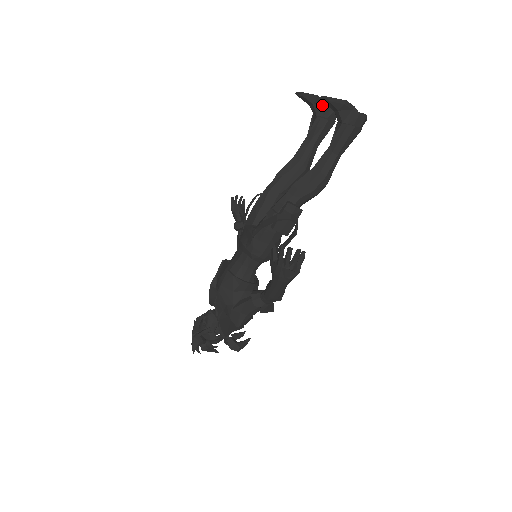
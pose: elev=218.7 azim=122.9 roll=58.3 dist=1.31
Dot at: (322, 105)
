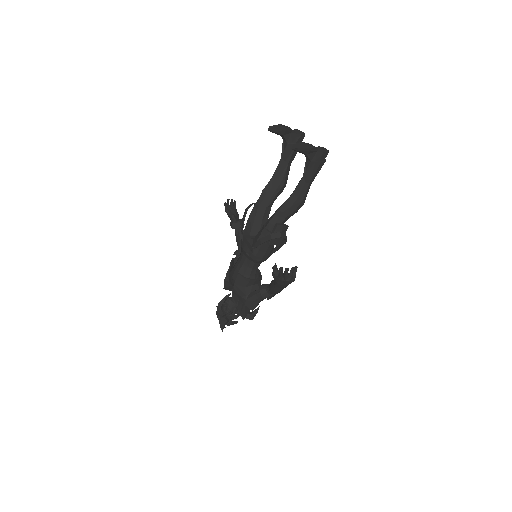
Dot at: (290, 134)
